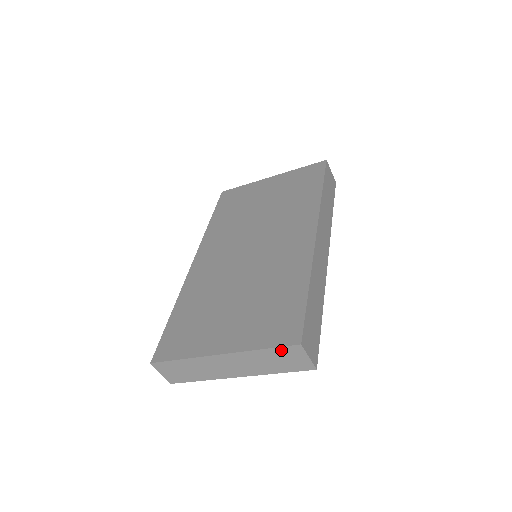
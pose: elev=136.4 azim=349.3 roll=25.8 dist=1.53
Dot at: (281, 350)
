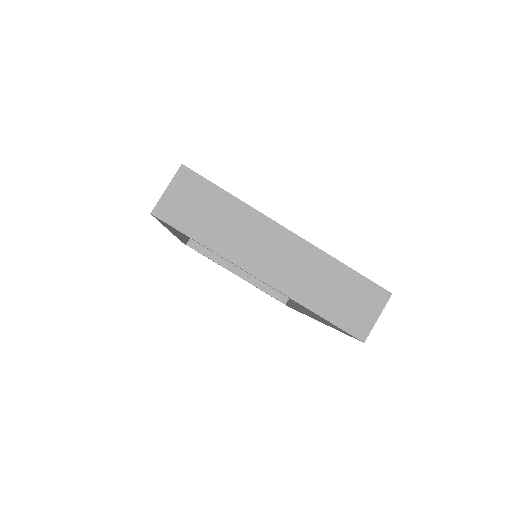
Dot at: (363, 283)
